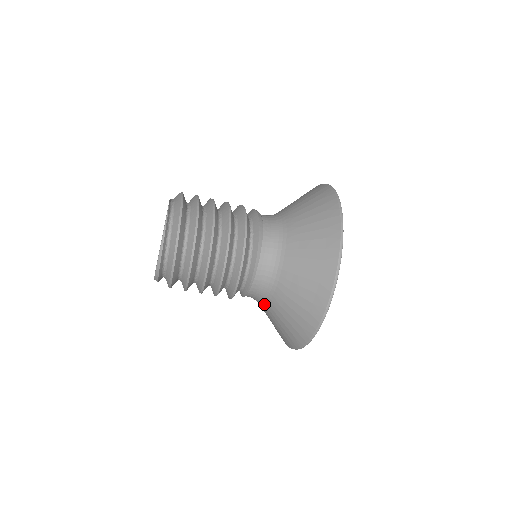
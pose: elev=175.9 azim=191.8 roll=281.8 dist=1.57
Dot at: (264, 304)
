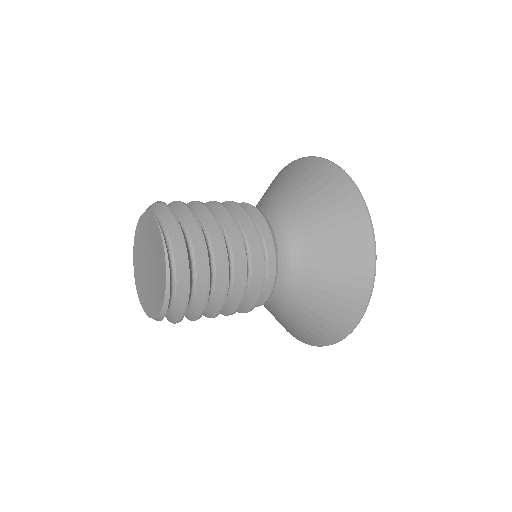
Dot at: (285, 307)
